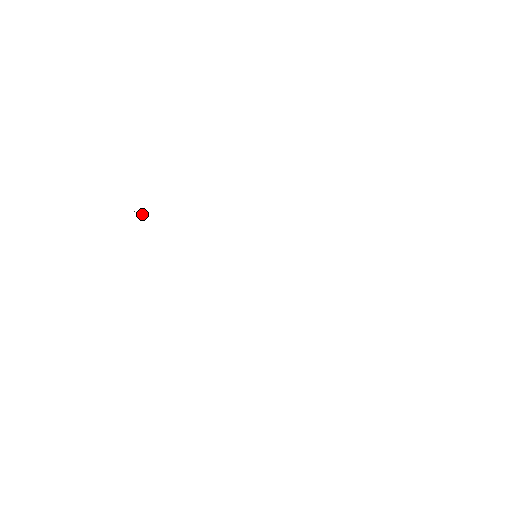
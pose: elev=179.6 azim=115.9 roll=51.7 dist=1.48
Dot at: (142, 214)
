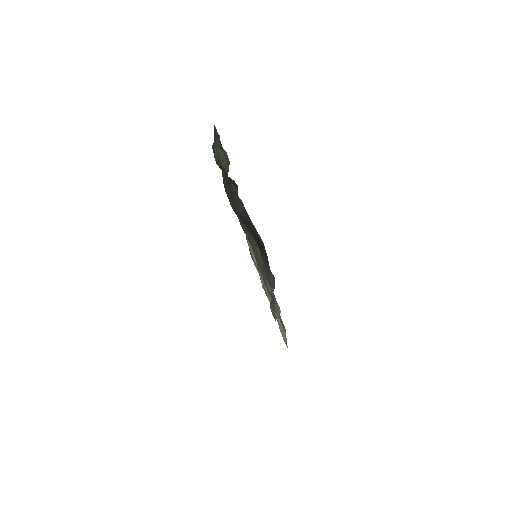
Dot at: (218, 157)
